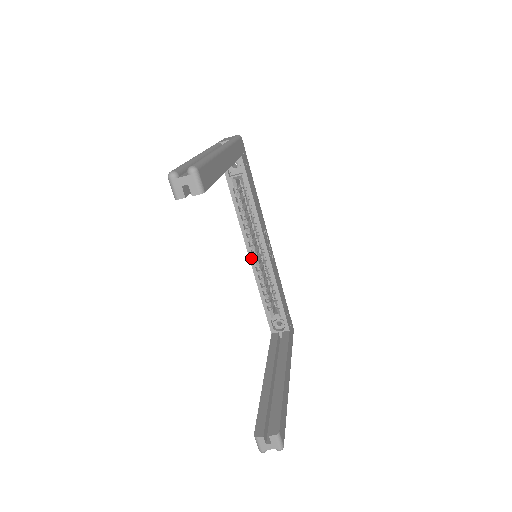
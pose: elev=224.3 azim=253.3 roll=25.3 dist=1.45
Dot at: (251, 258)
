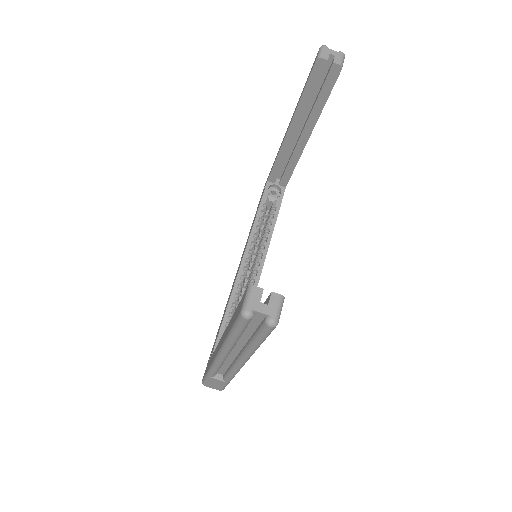
Dot at: (243, 264)
